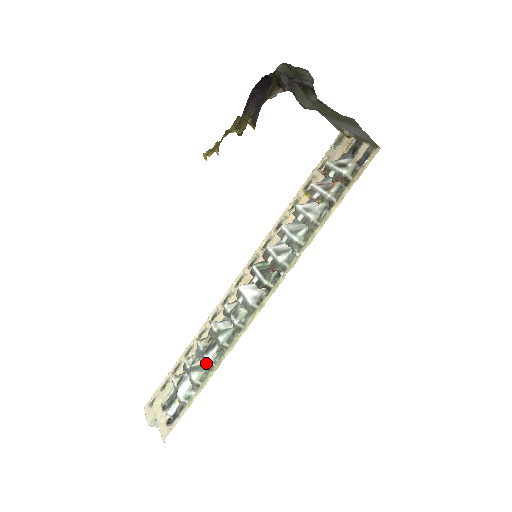
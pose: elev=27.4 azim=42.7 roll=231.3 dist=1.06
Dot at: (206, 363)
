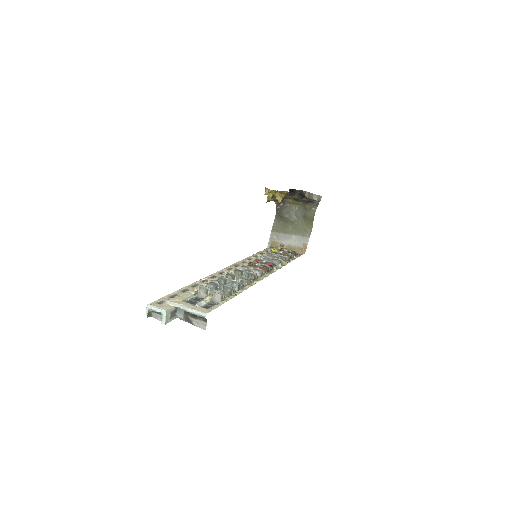
Dot at: (240, 282)
